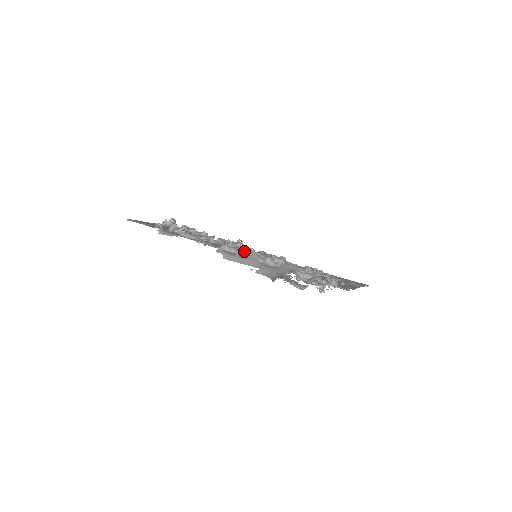
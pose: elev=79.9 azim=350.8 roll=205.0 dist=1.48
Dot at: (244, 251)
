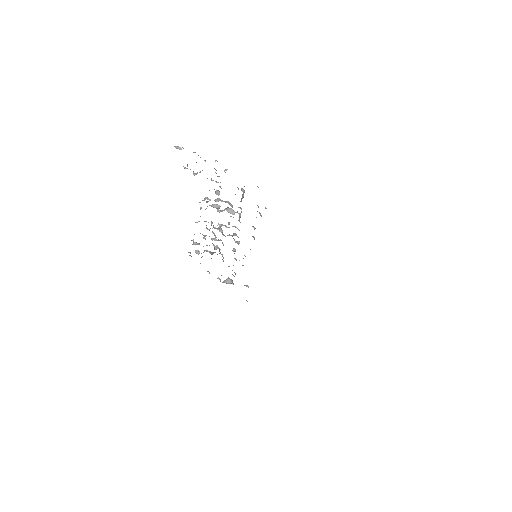
Dot at: occluded
